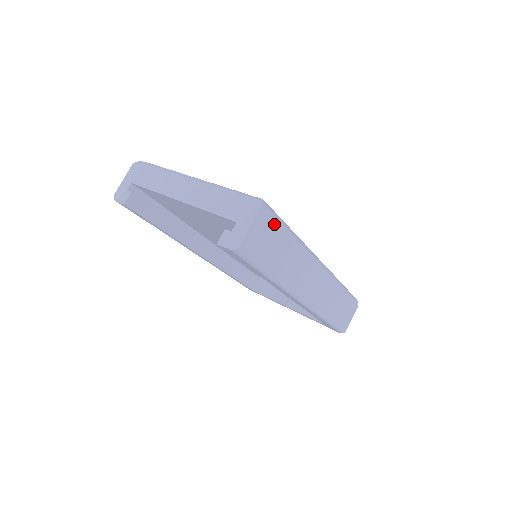
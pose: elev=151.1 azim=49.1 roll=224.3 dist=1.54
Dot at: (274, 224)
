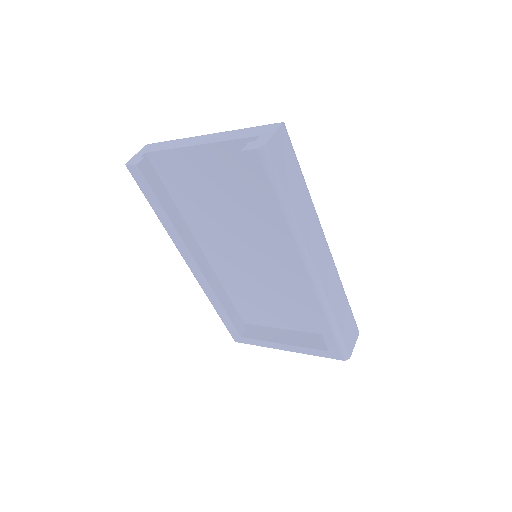
Dot at: (292, 152)
